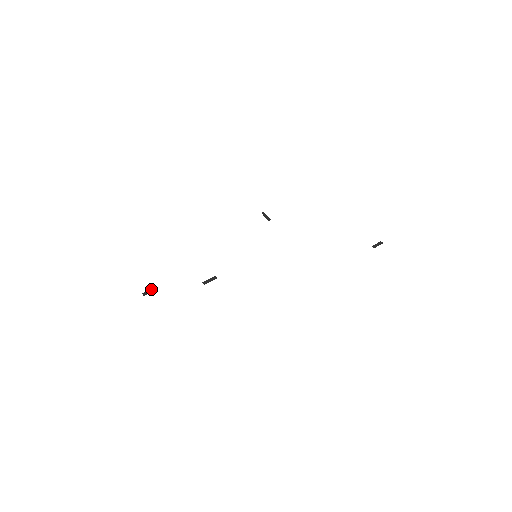
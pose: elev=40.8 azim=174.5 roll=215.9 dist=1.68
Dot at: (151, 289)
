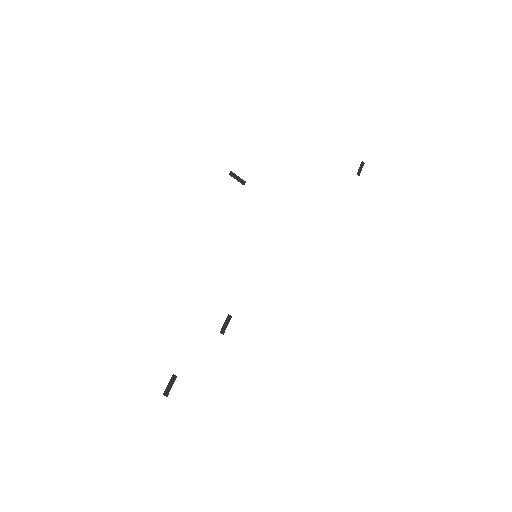
Dot at: (169, 382)
